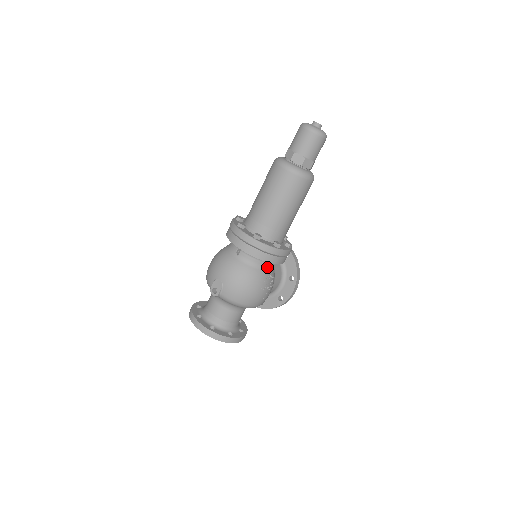
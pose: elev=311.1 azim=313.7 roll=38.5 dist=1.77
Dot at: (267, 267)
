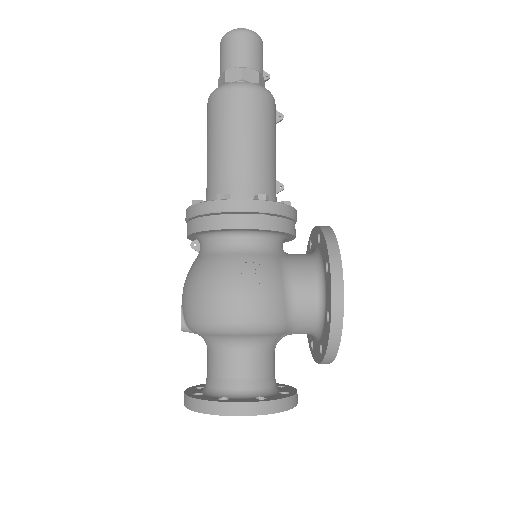
Dot at: (234, 247)
